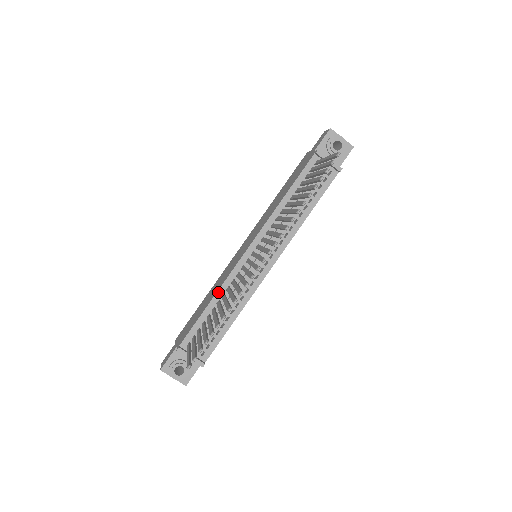
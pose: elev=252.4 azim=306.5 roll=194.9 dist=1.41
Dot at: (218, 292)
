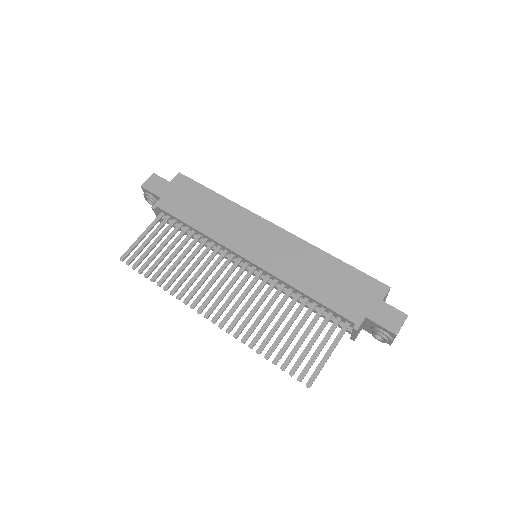
Dot at: (206, 236)
